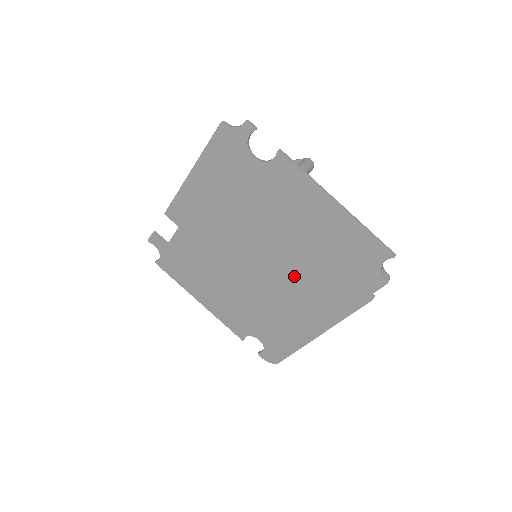
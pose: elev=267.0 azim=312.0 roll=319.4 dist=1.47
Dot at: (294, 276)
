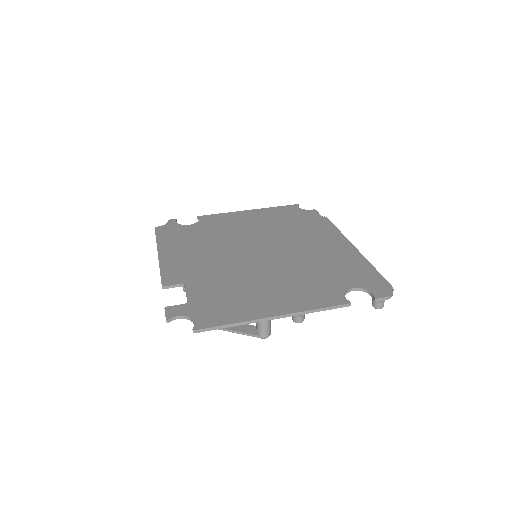
Dot at: (287, 240)
